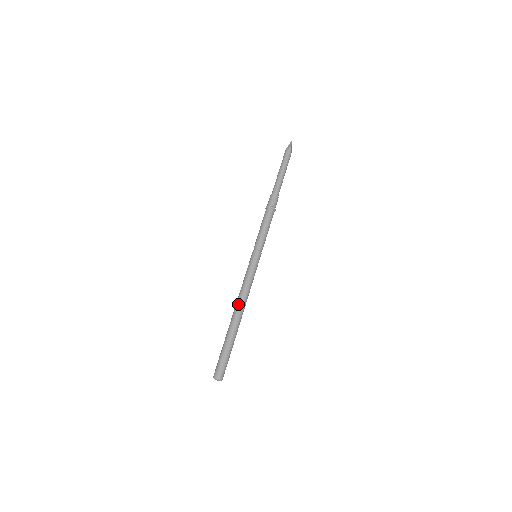
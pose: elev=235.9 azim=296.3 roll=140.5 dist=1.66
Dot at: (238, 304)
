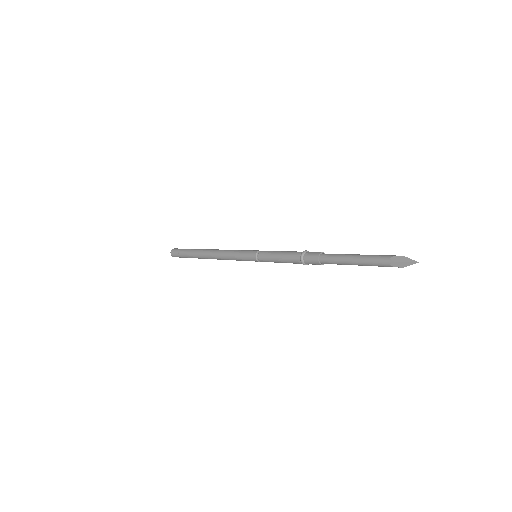
Dot at: (213, 258)
